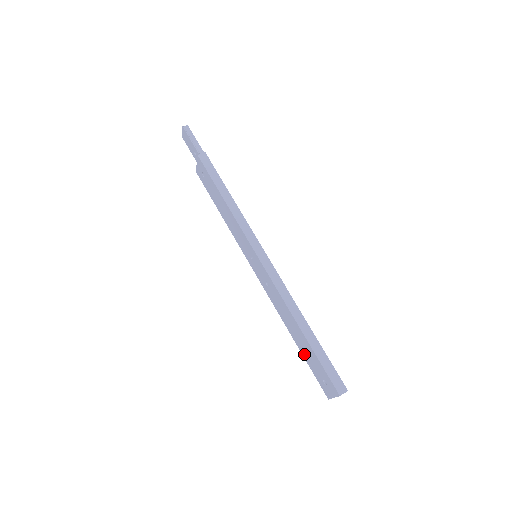
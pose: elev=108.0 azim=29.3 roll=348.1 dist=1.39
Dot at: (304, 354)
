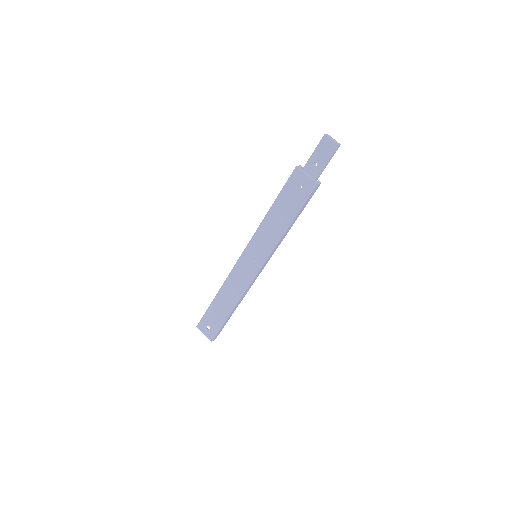
Dot at: (213, 308)
